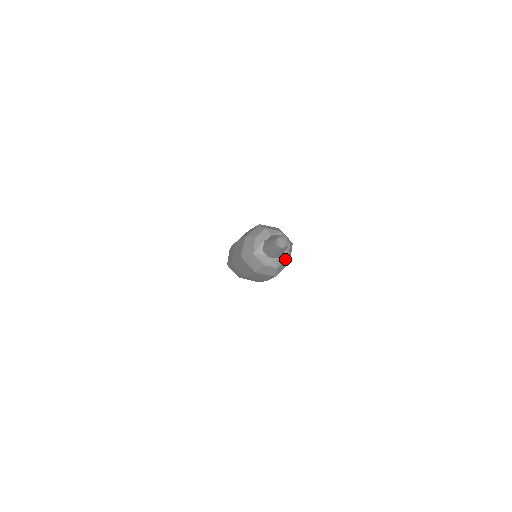
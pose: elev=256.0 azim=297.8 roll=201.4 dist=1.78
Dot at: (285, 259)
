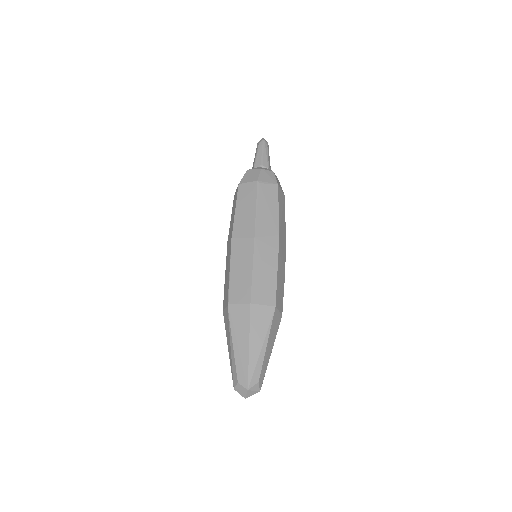
Dot at: occluded
